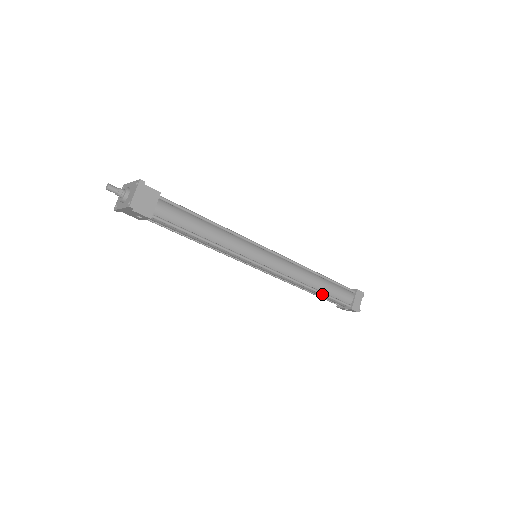
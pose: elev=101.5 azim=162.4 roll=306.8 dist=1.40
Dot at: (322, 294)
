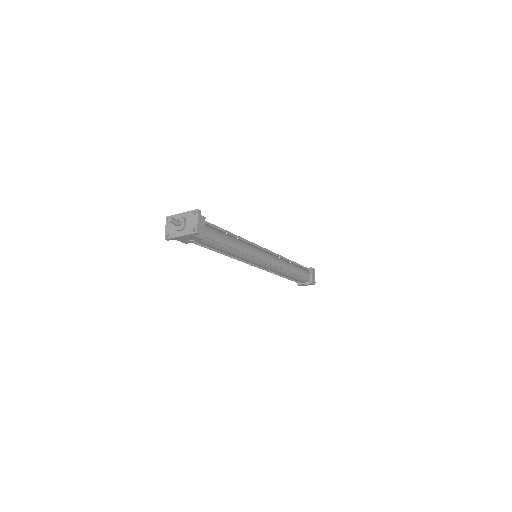
Dot at: (296, 276)
